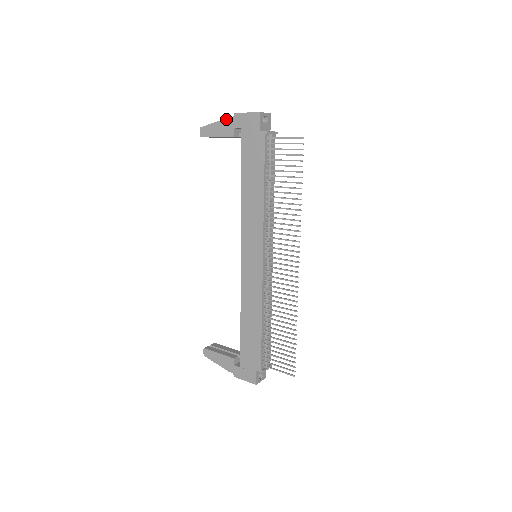
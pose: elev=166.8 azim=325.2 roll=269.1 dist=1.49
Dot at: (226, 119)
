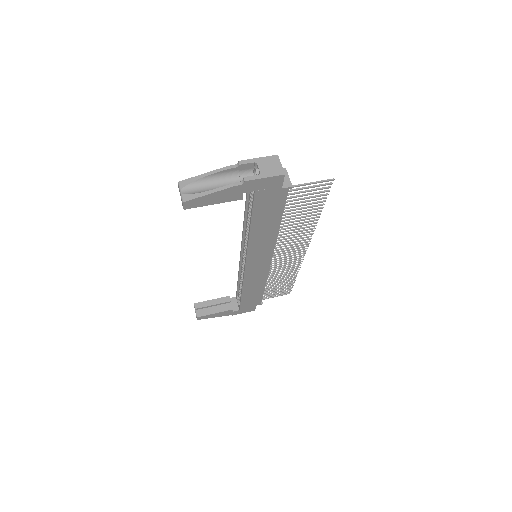
Dot at: (230, 188)
